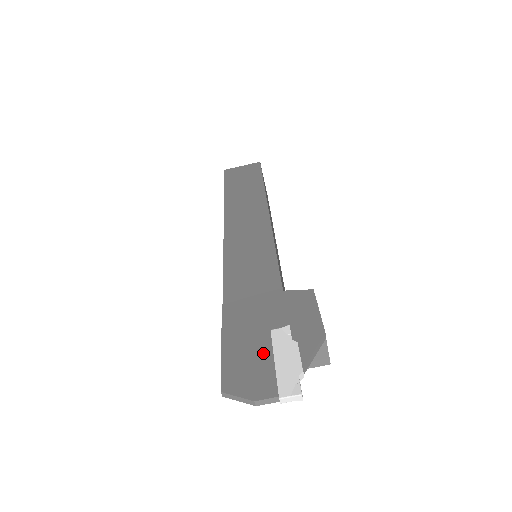
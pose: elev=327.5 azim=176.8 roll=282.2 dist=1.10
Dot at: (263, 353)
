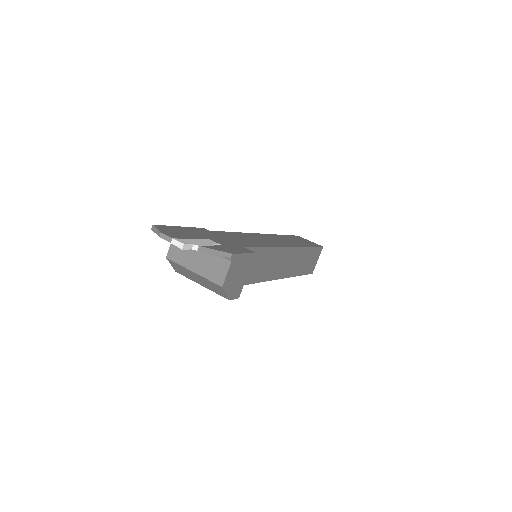
Dot at: (192, 236)
